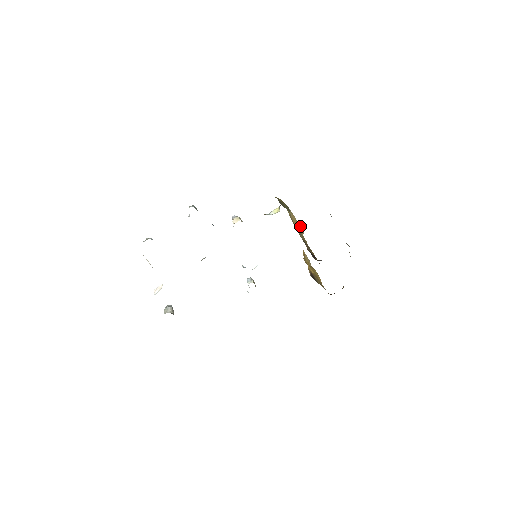
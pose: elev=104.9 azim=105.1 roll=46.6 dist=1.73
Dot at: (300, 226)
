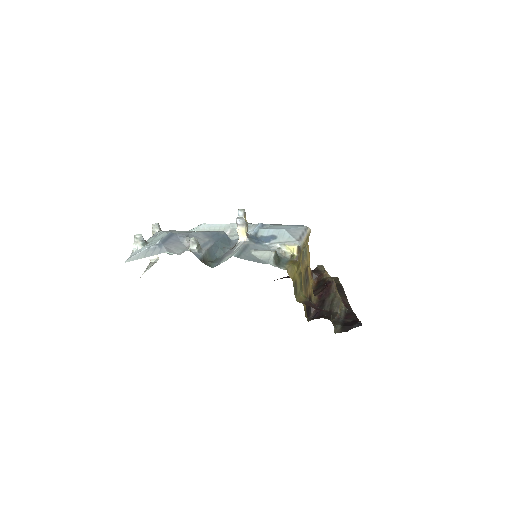
Dot at: (309, 233)
